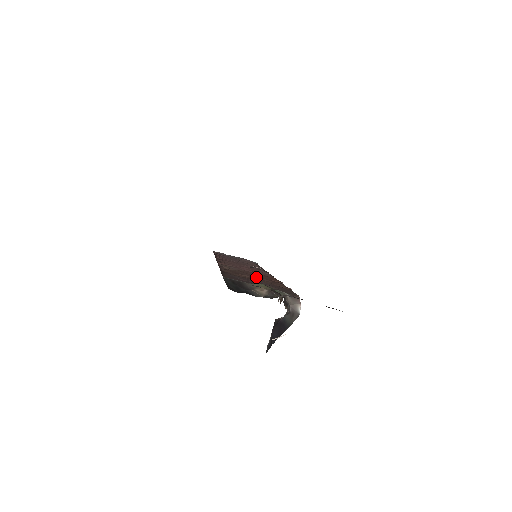
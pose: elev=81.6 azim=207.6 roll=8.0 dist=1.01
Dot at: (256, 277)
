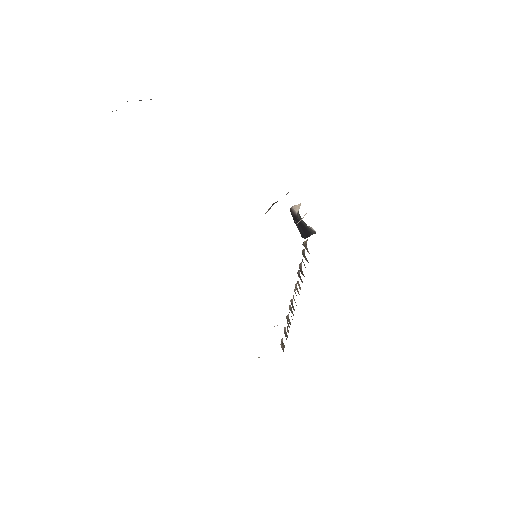
Dot at: occluded
